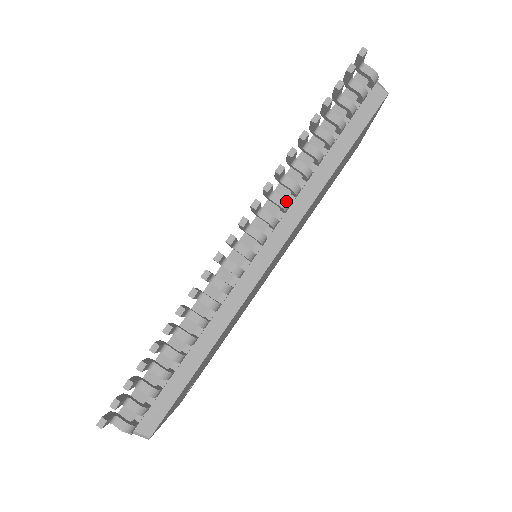
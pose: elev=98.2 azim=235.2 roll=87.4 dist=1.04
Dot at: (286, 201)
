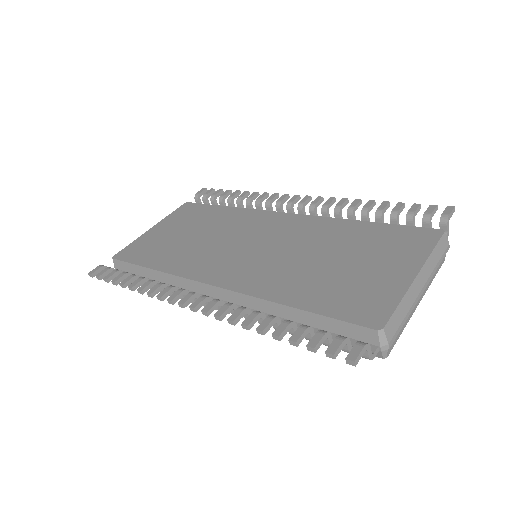
Dot at: occluded
